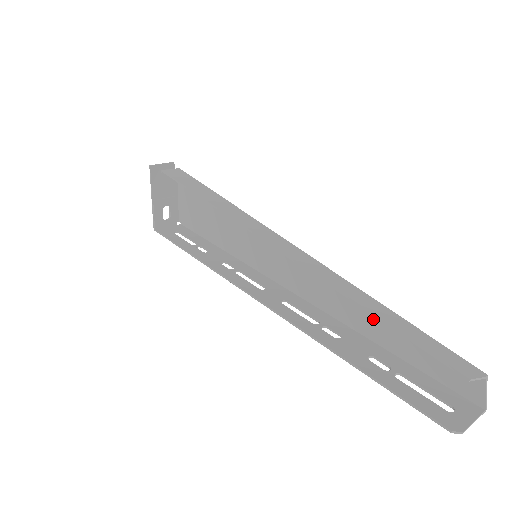
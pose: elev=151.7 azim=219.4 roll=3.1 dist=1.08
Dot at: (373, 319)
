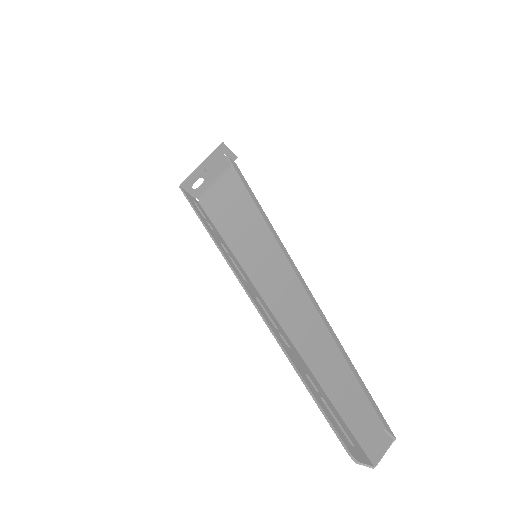
Dot at: (325, 353)
